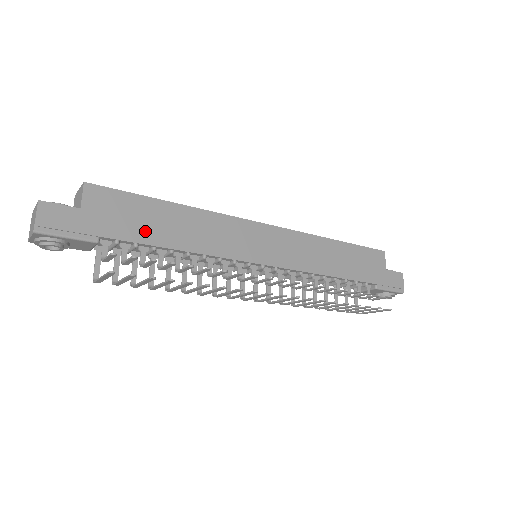
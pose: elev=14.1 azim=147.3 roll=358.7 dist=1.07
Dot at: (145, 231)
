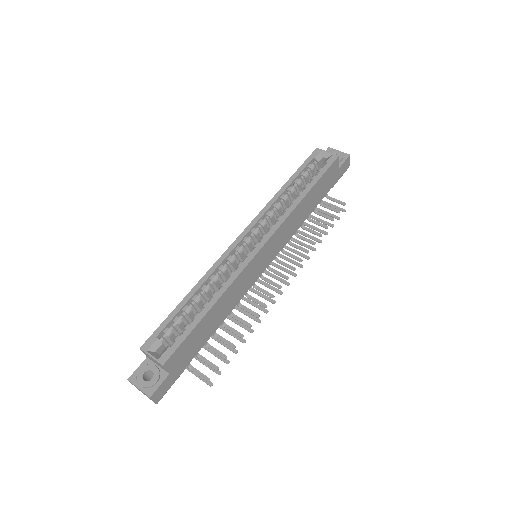
Dot at: (203, 338)
